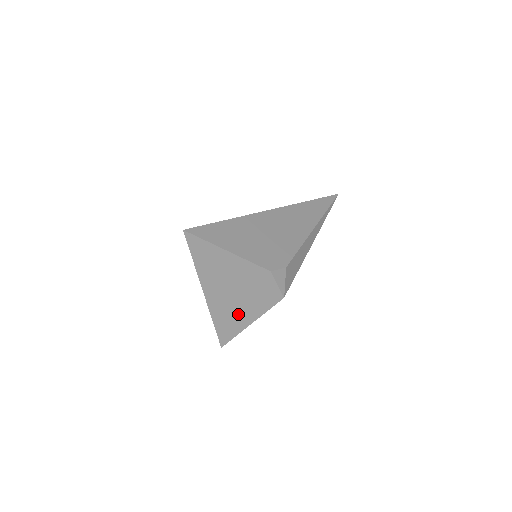
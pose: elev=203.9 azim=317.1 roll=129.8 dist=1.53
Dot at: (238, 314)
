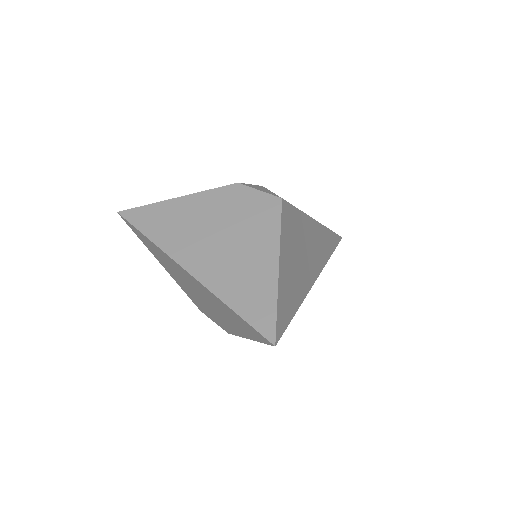
Dot at: (249, 265)
